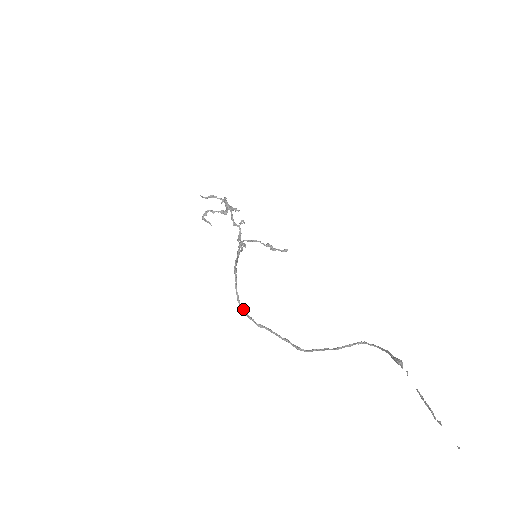
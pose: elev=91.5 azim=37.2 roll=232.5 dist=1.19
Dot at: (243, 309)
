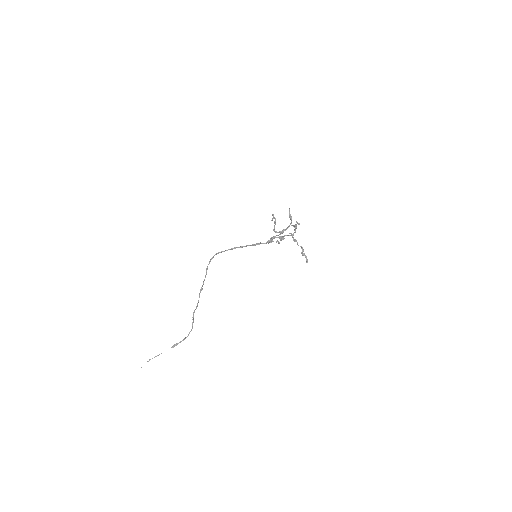
Dot at: (212, 258)
